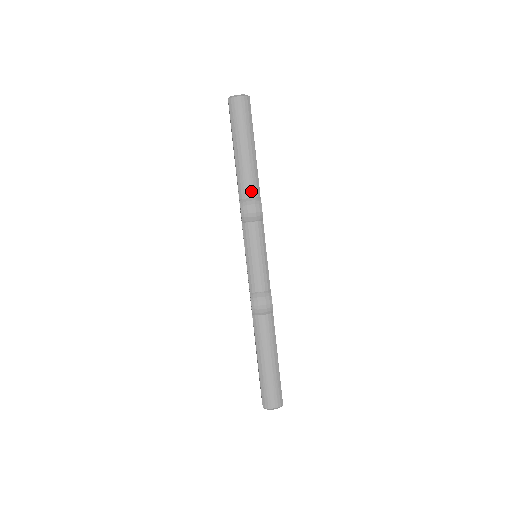
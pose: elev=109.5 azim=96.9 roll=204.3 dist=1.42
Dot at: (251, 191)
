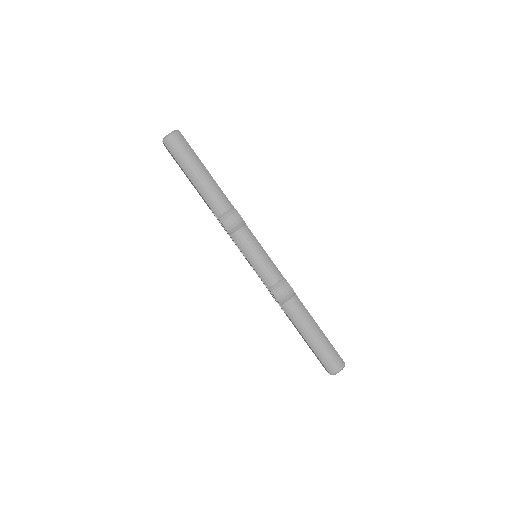
Dot at: (223, 206)
